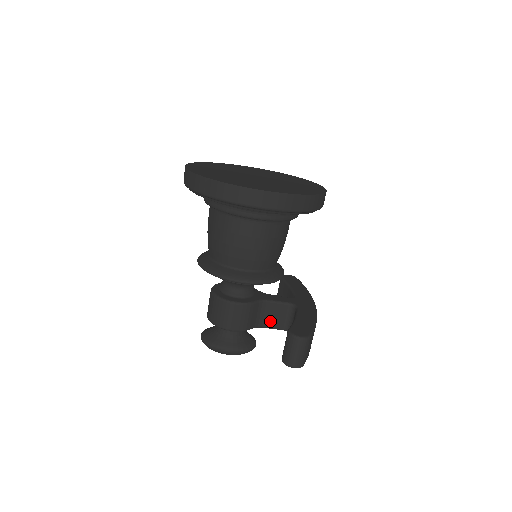
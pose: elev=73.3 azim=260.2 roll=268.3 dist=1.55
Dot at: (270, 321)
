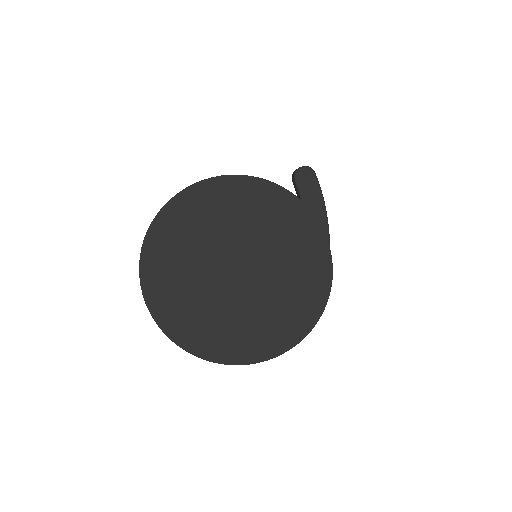
Dot at: occluded
